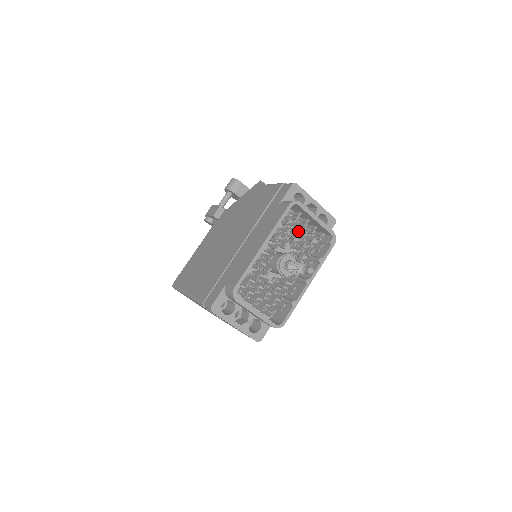
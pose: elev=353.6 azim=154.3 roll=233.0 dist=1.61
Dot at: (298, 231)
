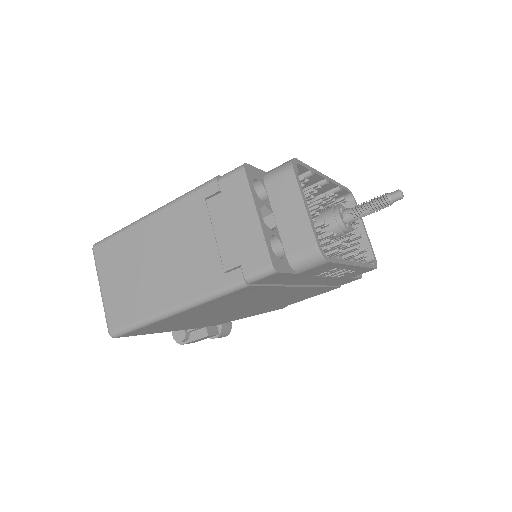
Dot at: occluded
